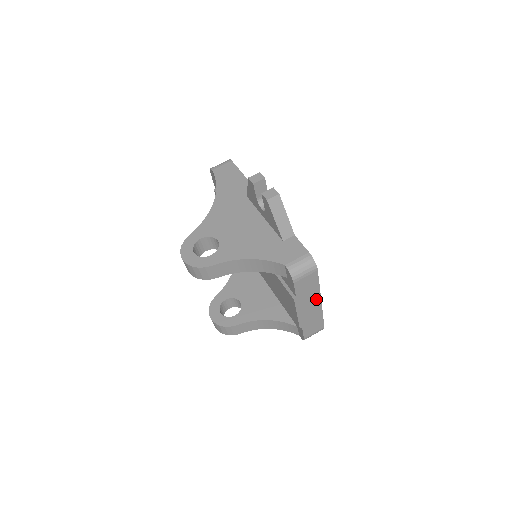
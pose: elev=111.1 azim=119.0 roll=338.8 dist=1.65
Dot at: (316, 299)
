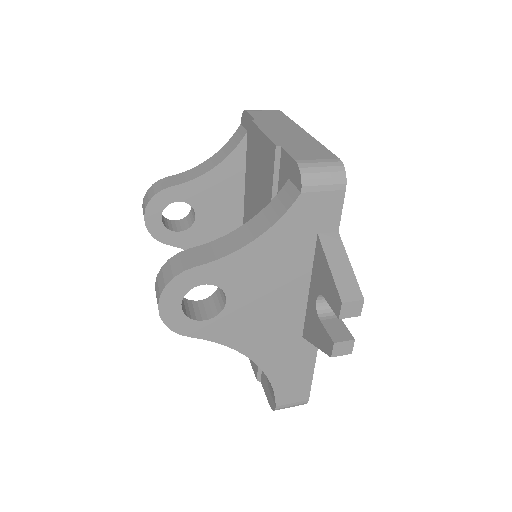
Dot at: (293, 128)
